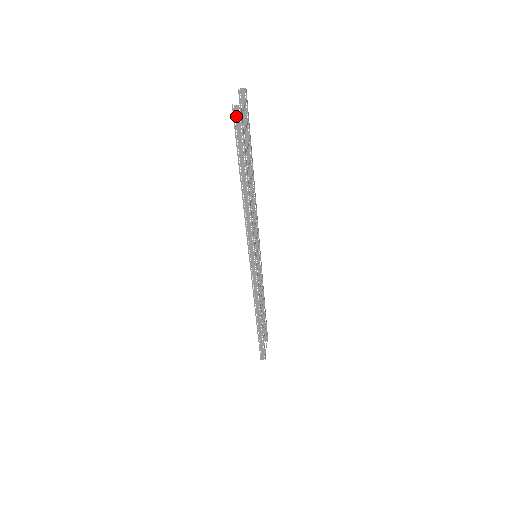
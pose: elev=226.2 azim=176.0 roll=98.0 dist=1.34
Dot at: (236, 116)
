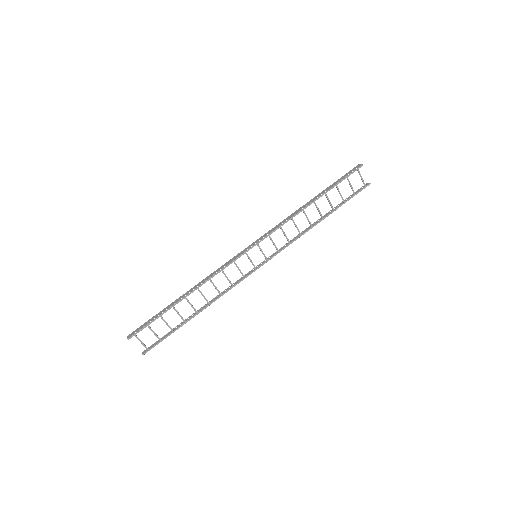
Dot at: (355, 168)
